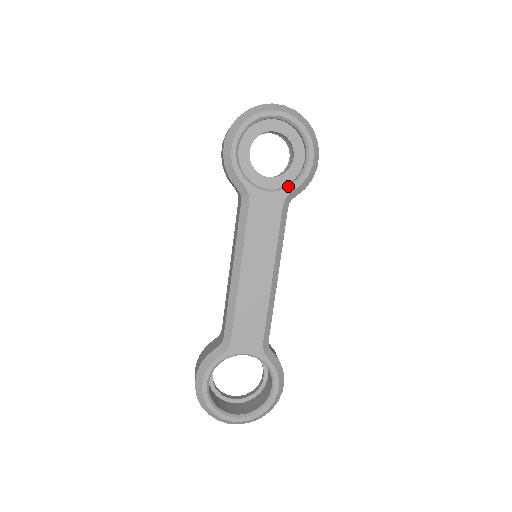
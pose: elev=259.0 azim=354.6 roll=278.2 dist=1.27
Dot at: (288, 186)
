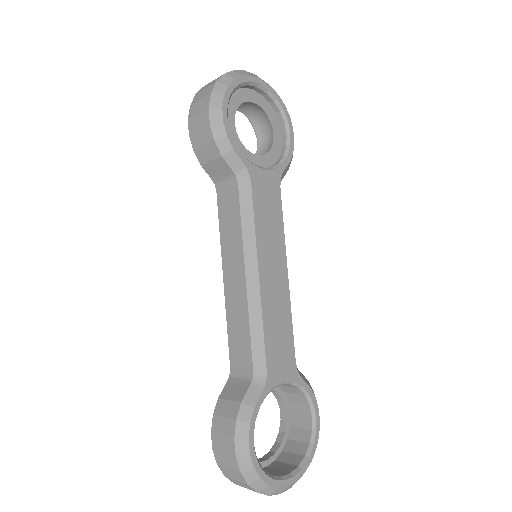
Dot at: (279, 164)
